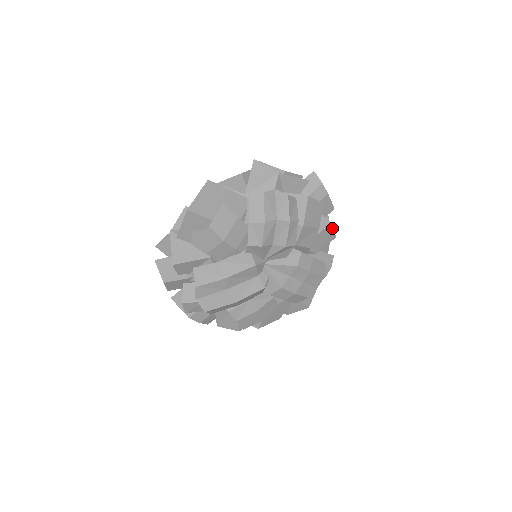
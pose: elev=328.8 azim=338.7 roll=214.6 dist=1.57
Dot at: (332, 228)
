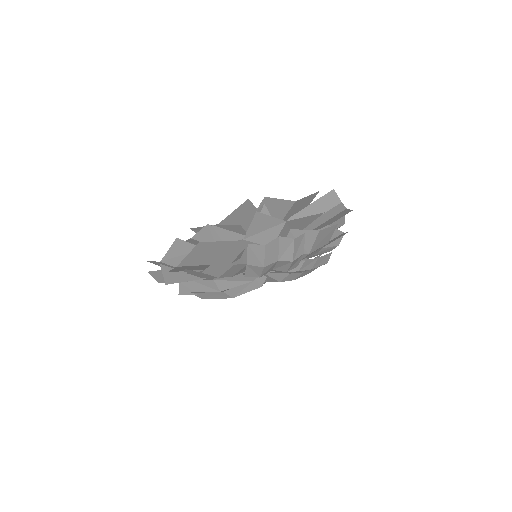
Dot at: occluded
